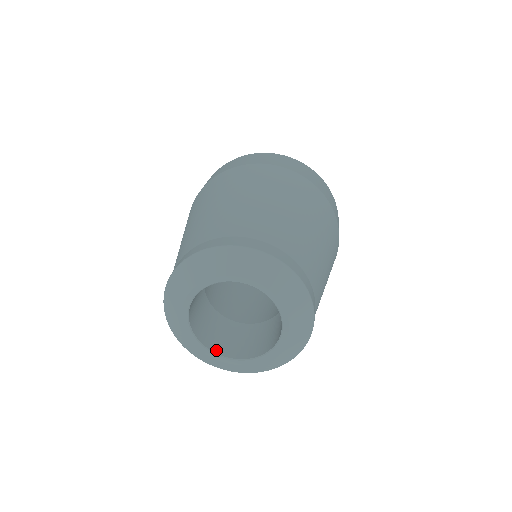
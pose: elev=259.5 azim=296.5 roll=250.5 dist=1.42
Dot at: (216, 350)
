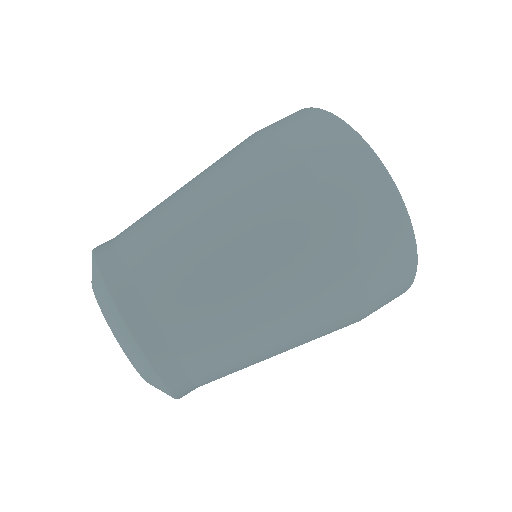
Dot at: occluded
